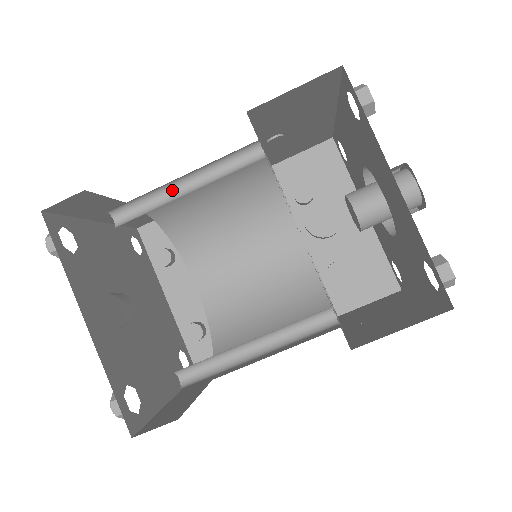
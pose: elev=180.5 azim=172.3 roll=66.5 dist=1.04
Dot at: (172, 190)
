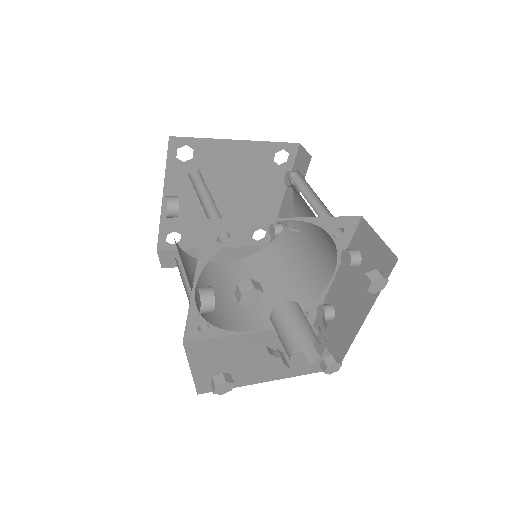
Dot at: occluded
